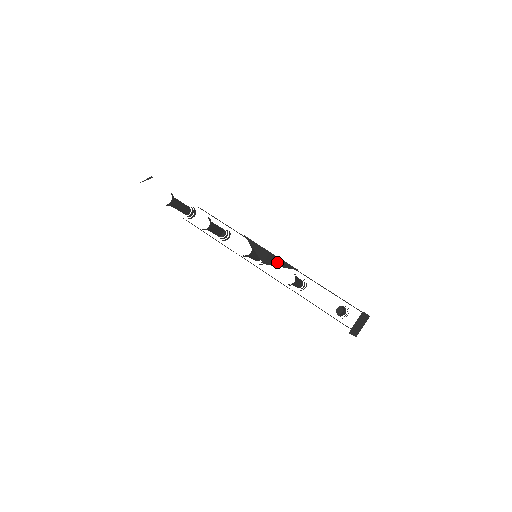
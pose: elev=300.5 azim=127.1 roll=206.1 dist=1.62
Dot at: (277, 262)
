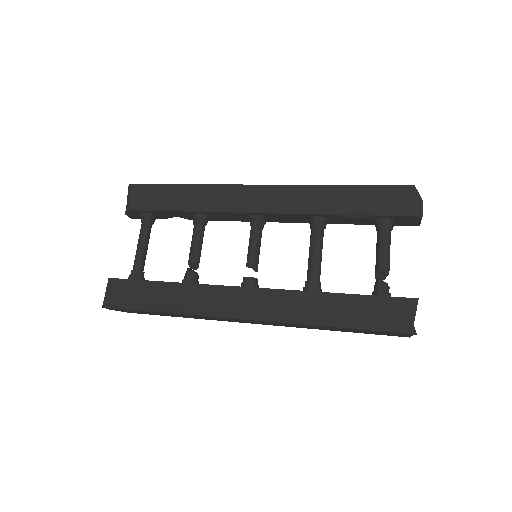
Dot at: occluded
